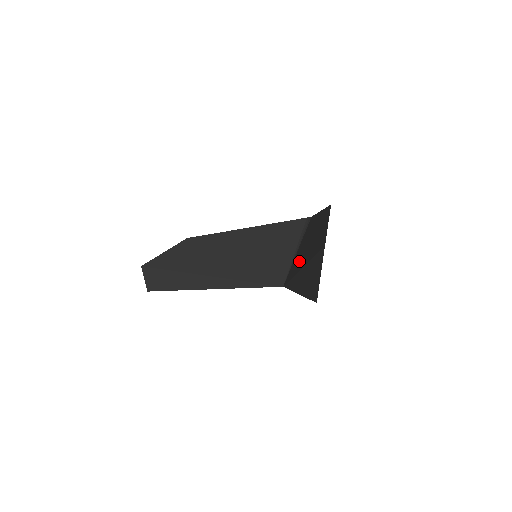
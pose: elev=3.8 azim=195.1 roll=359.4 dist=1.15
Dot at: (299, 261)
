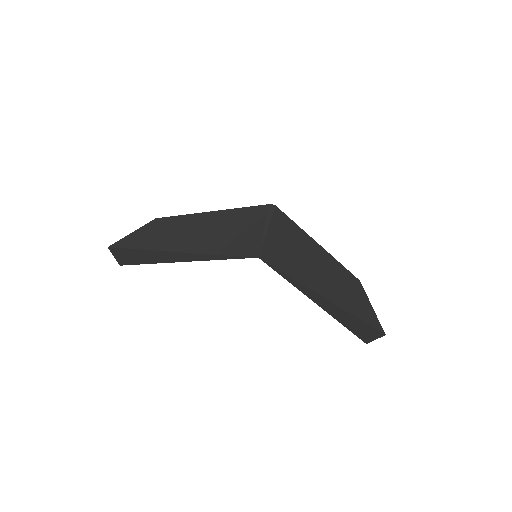
Dot at: (304, 274)
